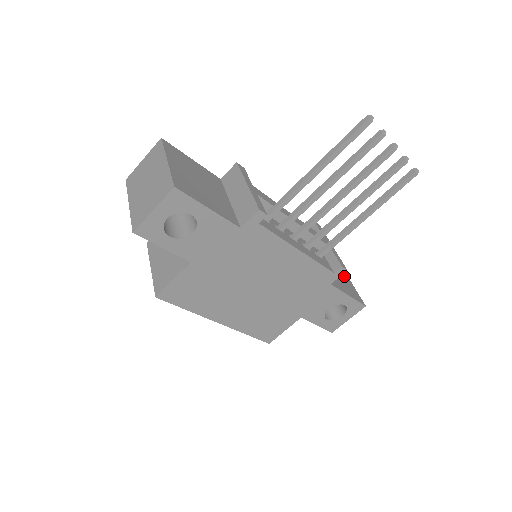
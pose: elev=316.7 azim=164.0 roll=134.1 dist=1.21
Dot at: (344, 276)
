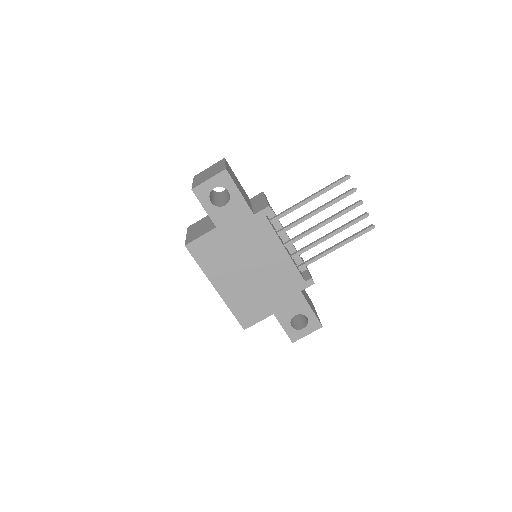
Dot at: occluded
